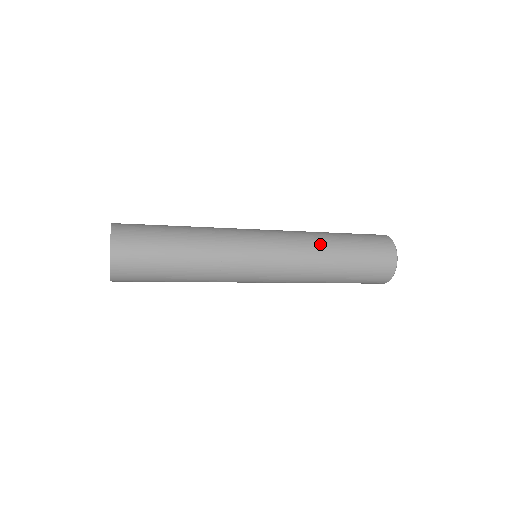
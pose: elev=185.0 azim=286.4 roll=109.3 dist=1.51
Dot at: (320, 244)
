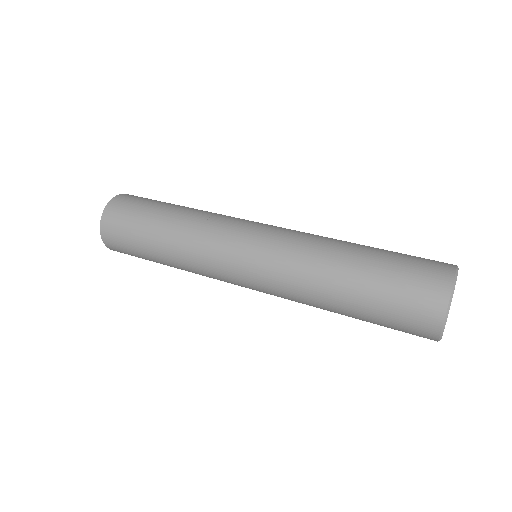
Dot at: (324, 253)
